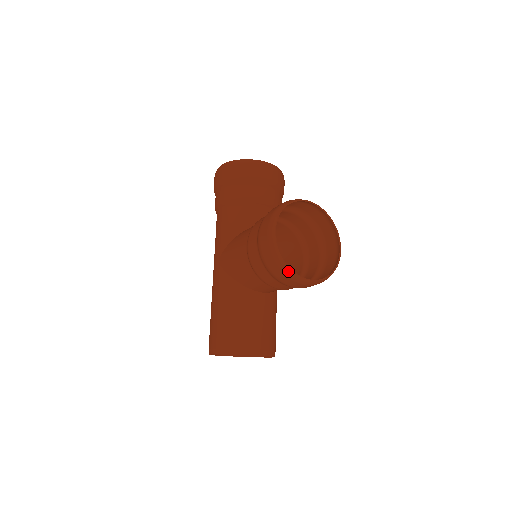
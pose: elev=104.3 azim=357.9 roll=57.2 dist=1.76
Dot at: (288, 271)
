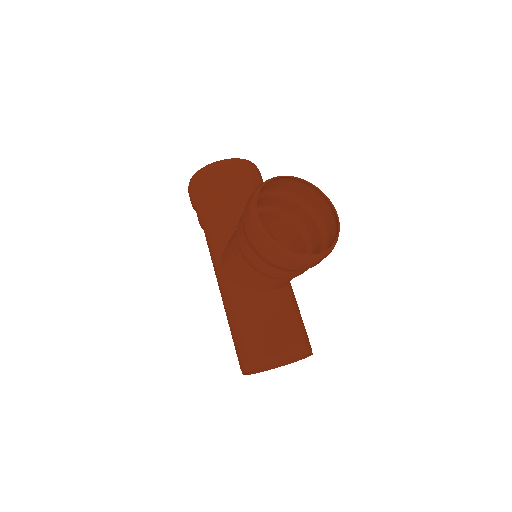
Dot at: (286, 253)
